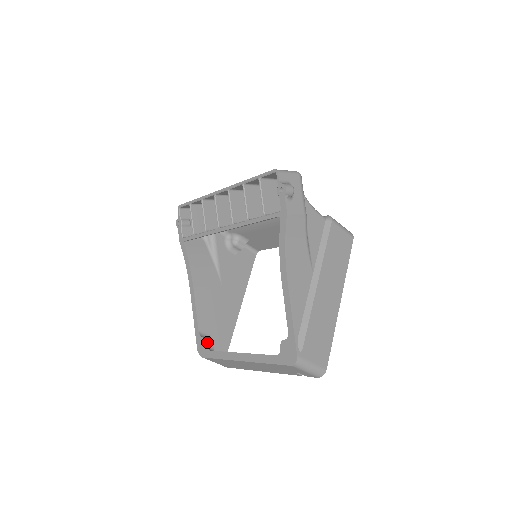
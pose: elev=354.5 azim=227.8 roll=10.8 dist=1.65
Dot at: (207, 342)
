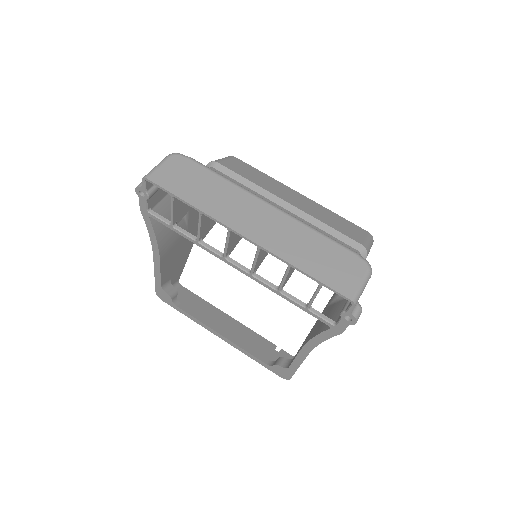
Dot at: (172, 298)
